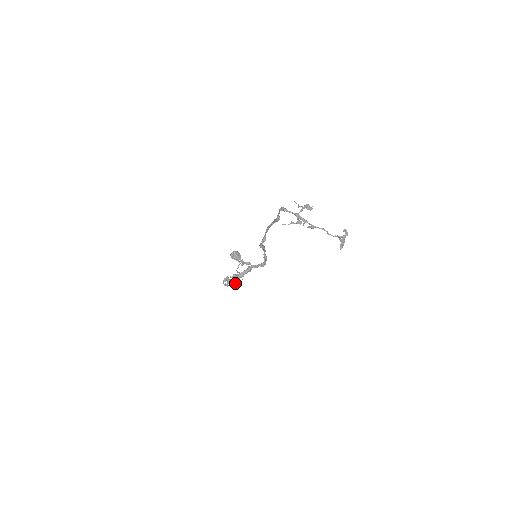
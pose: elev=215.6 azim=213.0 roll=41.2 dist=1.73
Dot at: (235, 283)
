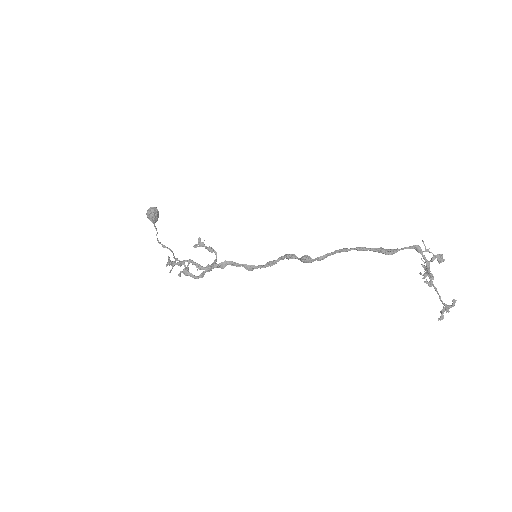
Dot at: (198, 277)
